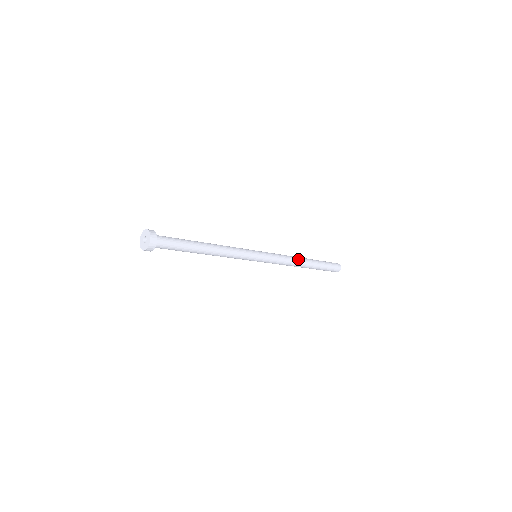
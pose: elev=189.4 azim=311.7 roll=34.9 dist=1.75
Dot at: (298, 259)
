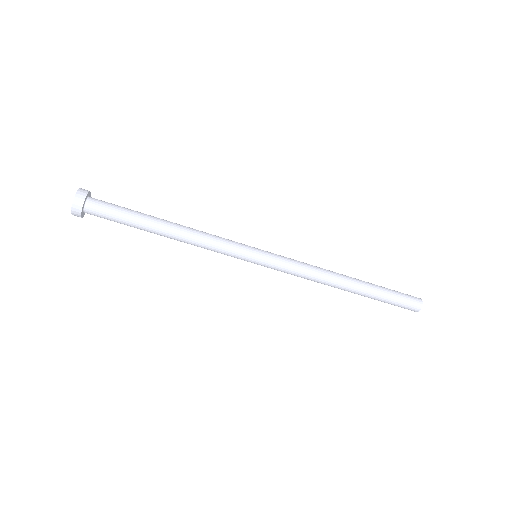
Dot at: (331, 271)
